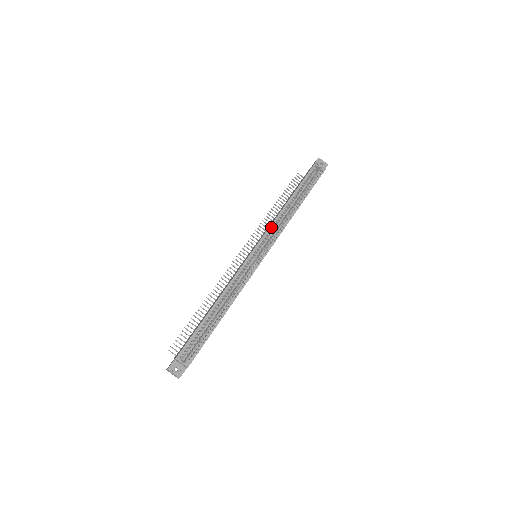
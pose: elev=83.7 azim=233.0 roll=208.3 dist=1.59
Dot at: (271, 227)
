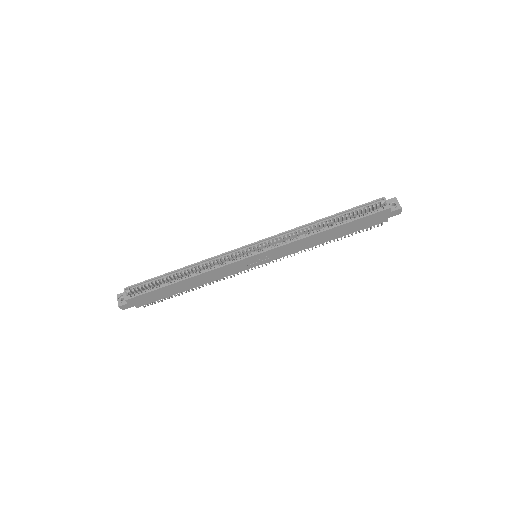
Dot at: (283, 235)
